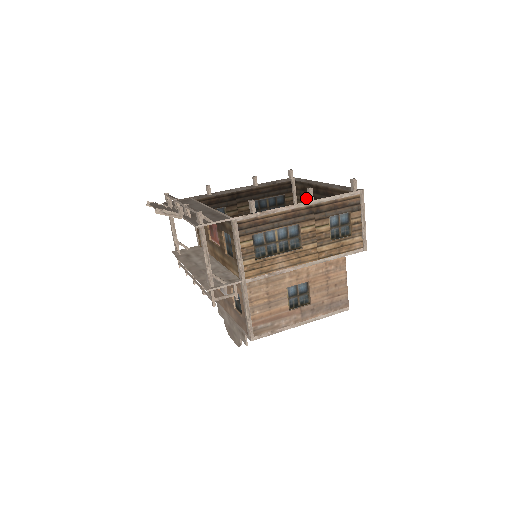
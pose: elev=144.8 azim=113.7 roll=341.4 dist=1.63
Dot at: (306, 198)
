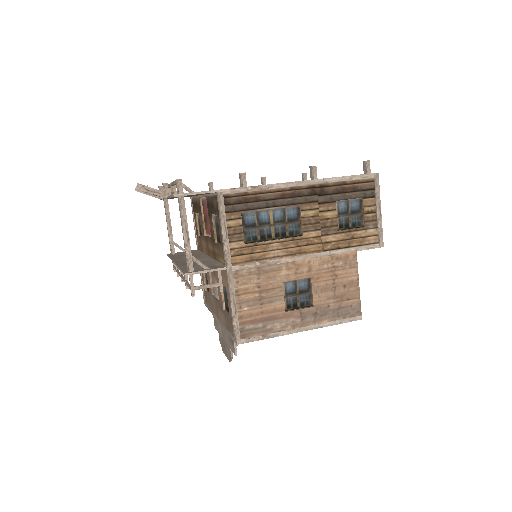
Dot at: occluded
